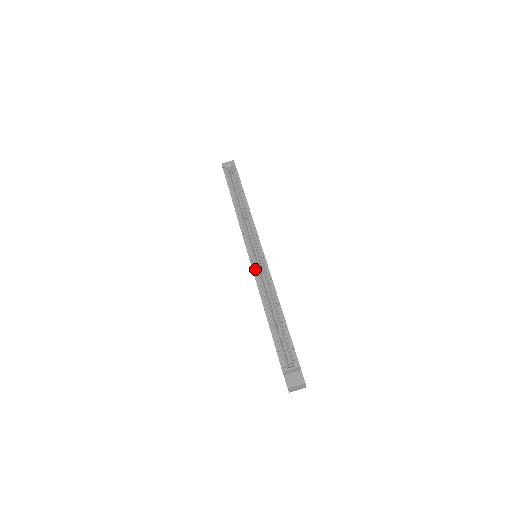
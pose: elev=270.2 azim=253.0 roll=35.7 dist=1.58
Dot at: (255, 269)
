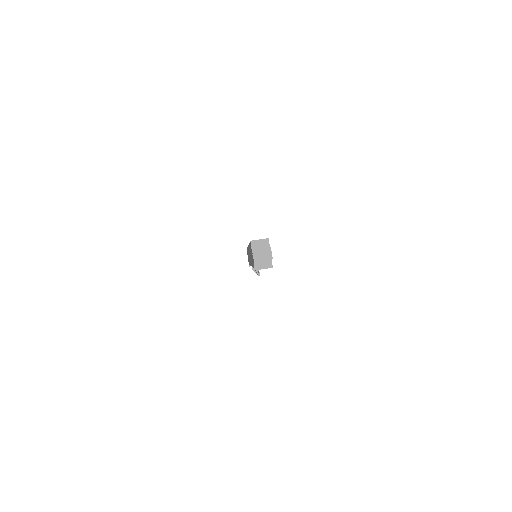
Dot at: occluded
